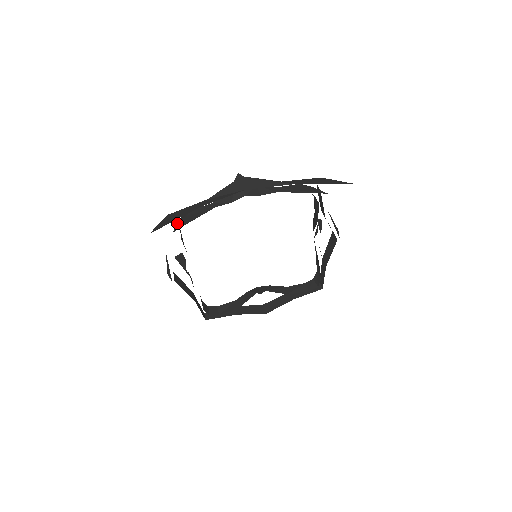
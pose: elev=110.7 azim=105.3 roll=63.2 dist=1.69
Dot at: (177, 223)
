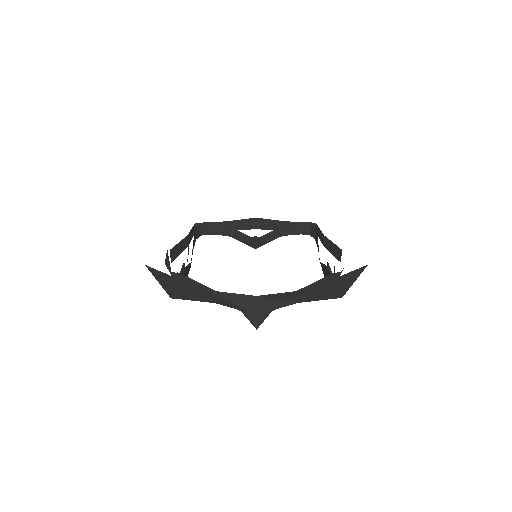
Dot at: (197, 225)
